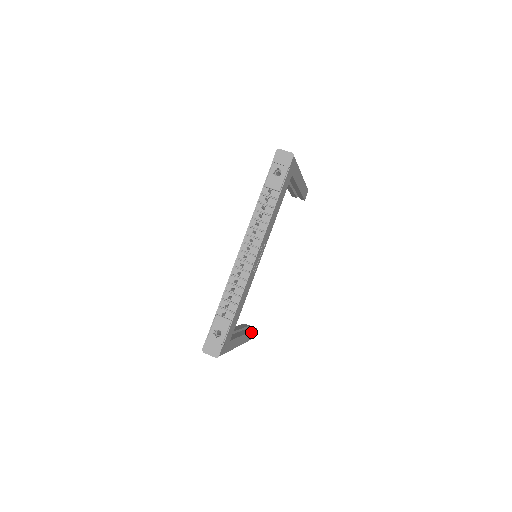
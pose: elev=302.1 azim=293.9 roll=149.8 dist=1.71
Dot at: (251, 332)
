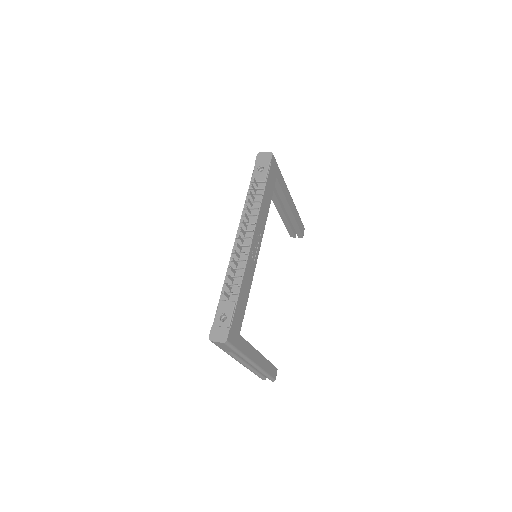
Dot at: (270, 364)
